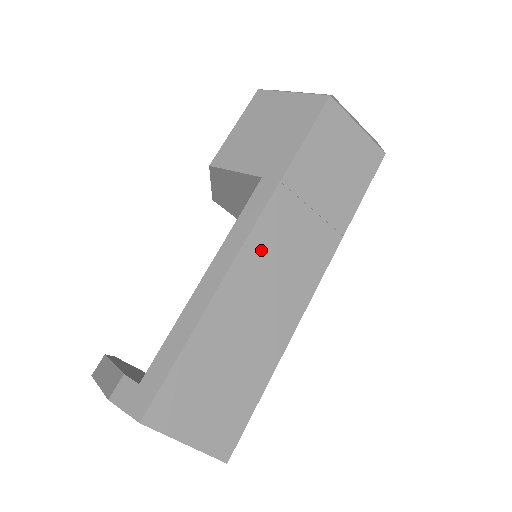
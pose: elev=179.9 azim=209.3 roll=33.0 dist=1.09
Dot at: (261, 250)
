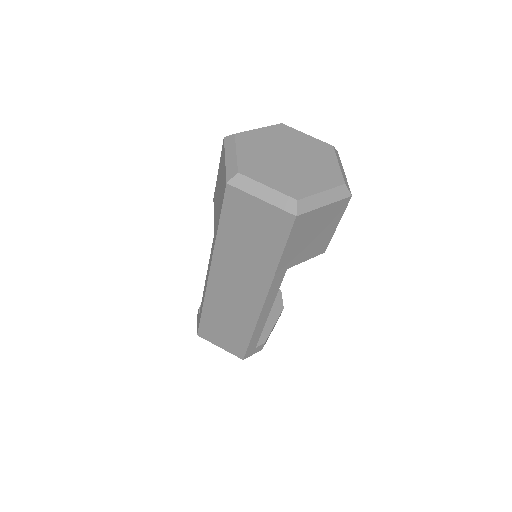
Dot at: (220, 279)
